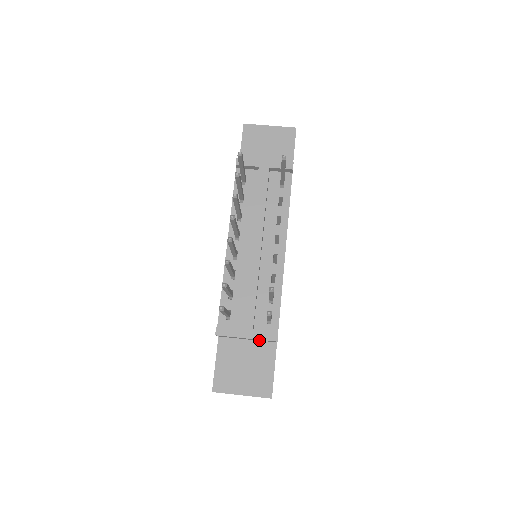
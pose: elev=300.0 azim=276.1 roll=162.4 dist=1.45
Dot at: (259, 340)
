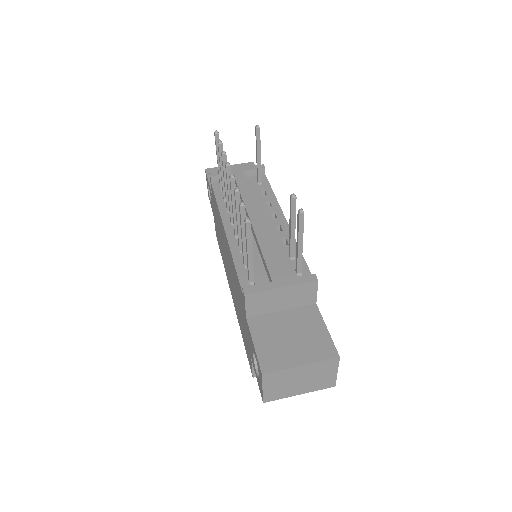
Dot at: (295, 303)
